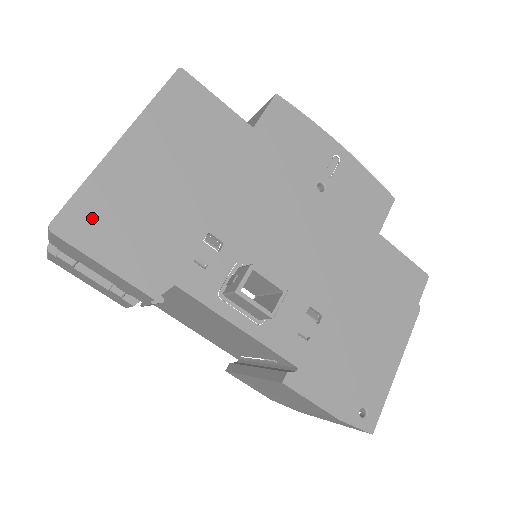
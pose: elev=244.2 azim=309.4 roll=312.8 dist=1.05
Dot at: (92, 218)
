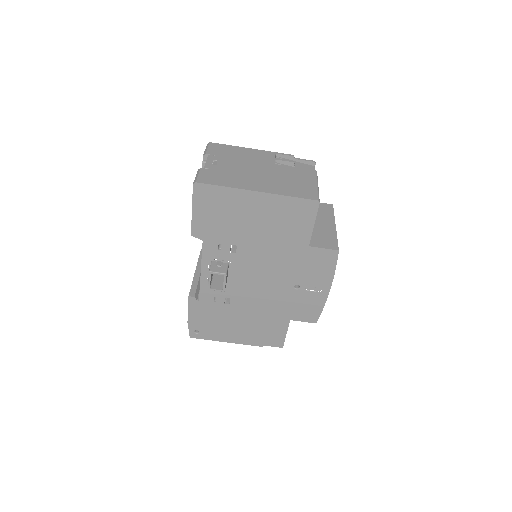
Dot at: (210, 197)
